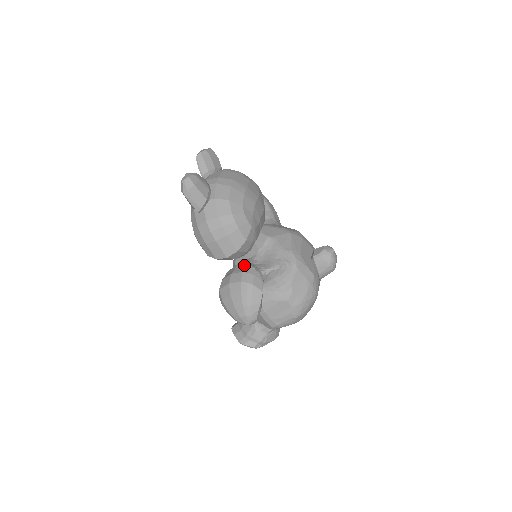
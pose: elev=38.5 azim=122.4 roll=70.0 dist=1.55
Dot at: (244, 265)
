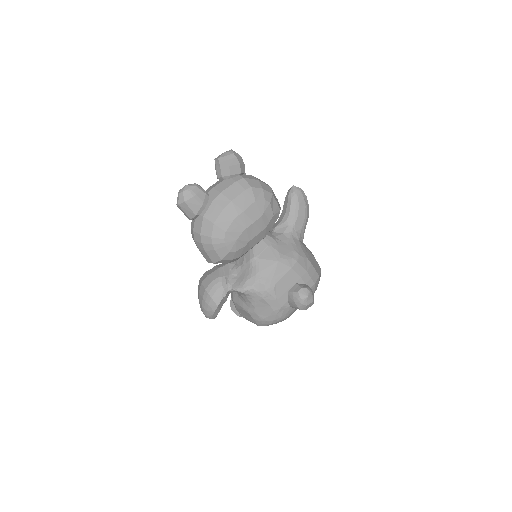
Dot at: (219, 274)
